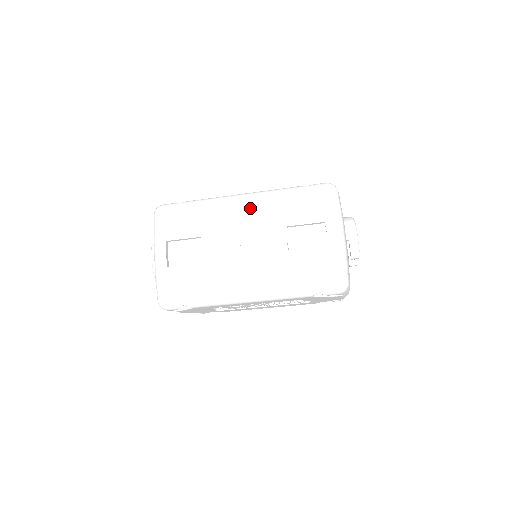
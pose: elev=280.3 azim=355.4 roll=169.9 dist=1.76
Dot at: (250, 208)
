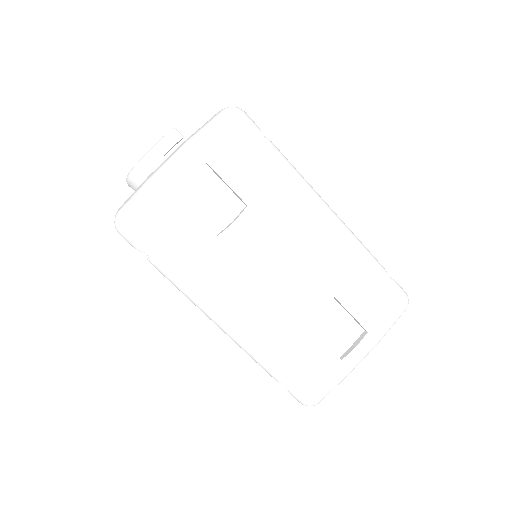
Dot at: (325, 237)
